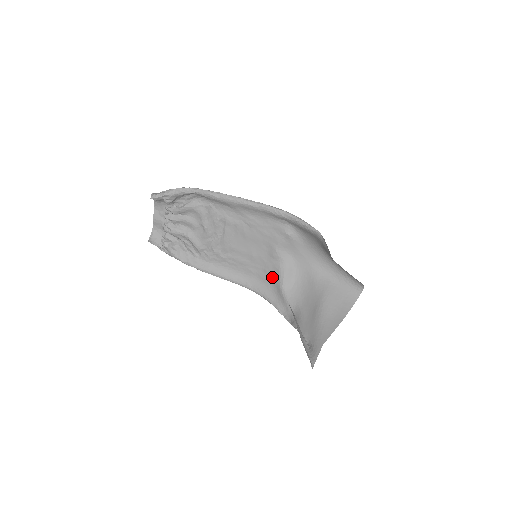
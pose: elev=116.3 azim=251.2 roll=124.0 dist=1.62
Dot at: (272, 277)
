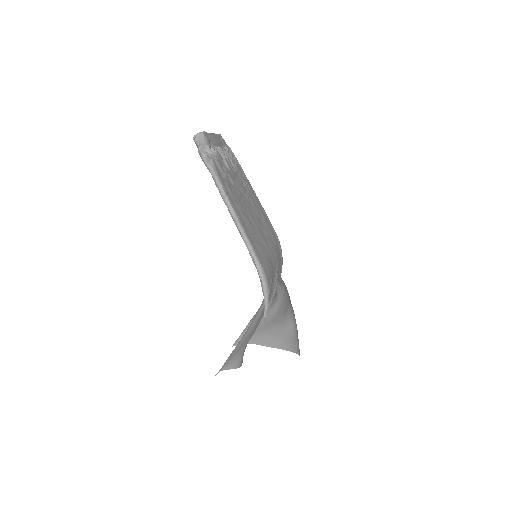
Dot at: occluded
